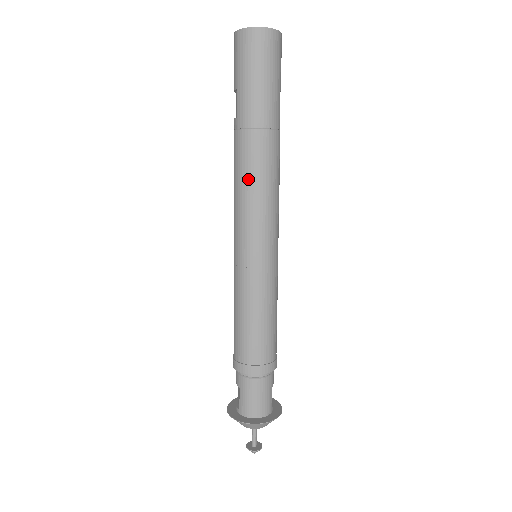
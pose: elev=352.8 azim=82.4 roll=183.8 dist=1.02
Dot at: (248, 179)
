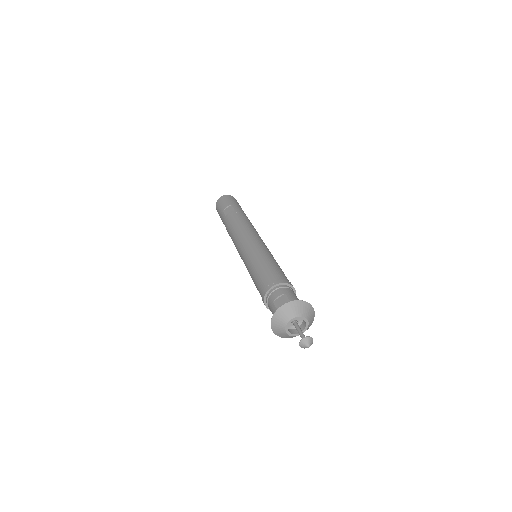
Dot at: (250, 224)
